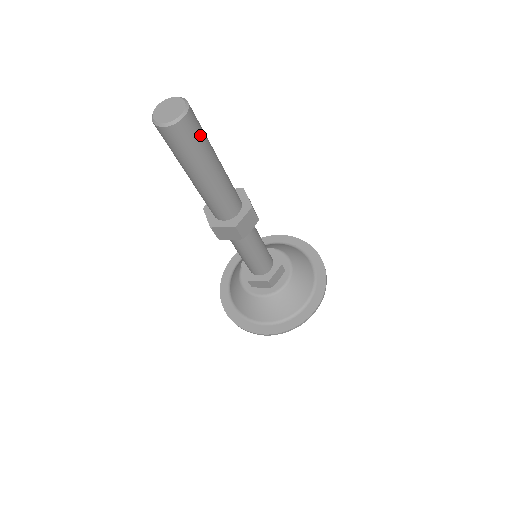
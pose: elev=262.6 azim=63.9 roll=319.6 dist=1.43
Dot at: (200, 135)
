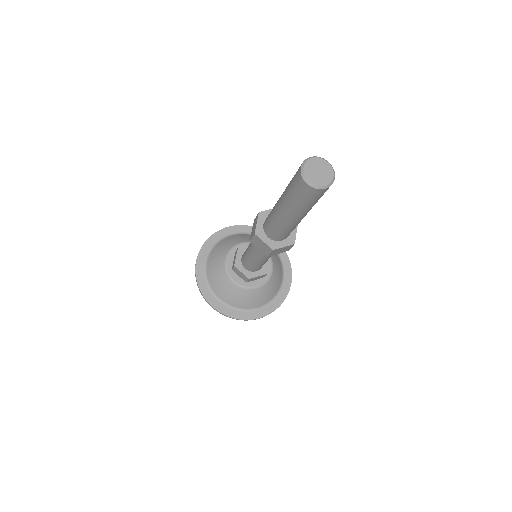
Dot at: (319, 198)
